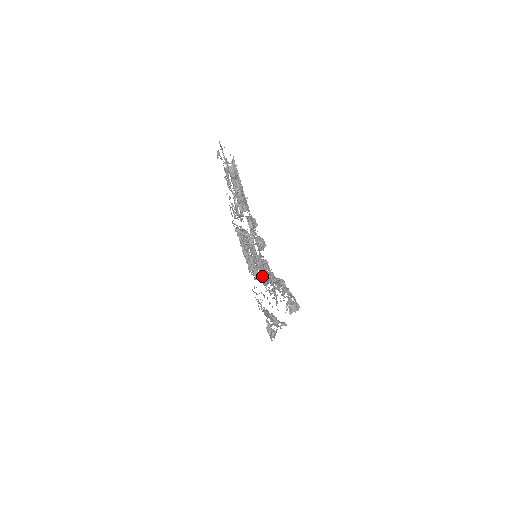
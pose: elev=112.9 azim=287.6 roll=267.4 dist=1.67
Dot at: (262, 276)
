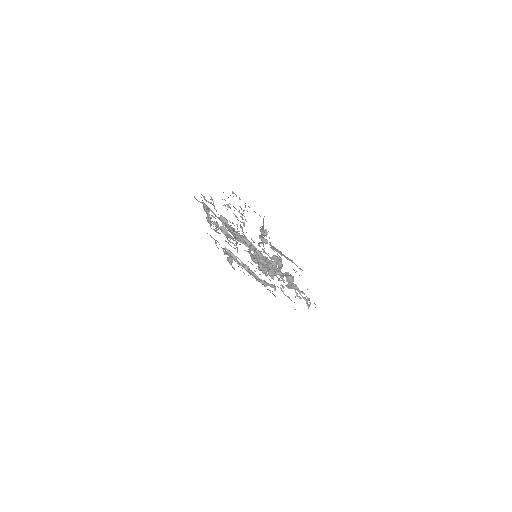
Dot at: (261, 268)
